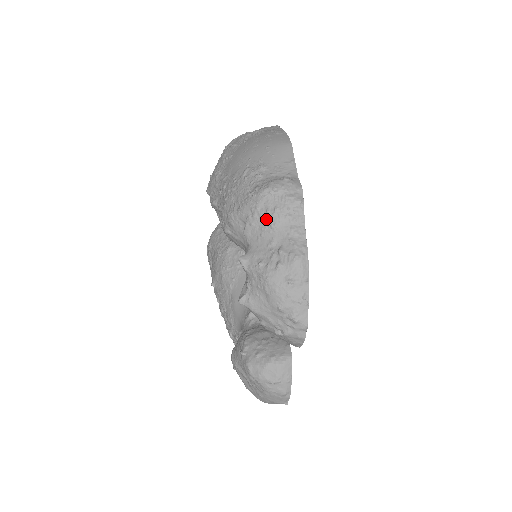
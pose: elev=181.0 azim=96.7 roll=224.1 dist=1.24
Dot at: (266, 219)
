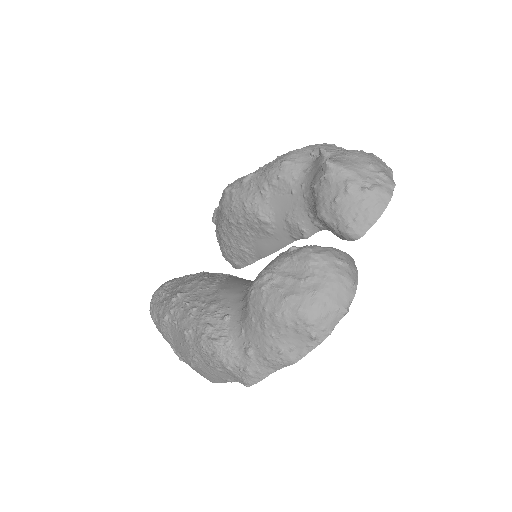
Dot at: (334, 147)
